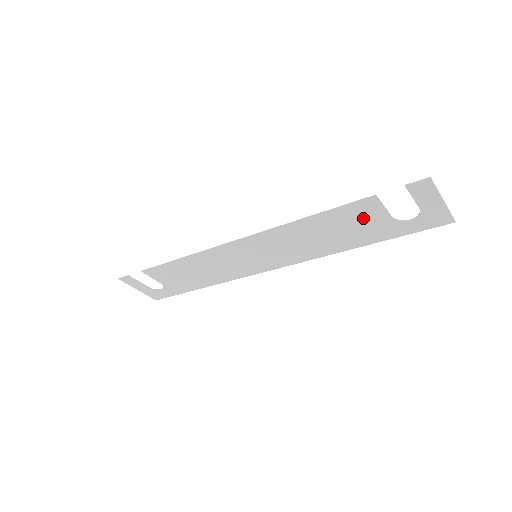
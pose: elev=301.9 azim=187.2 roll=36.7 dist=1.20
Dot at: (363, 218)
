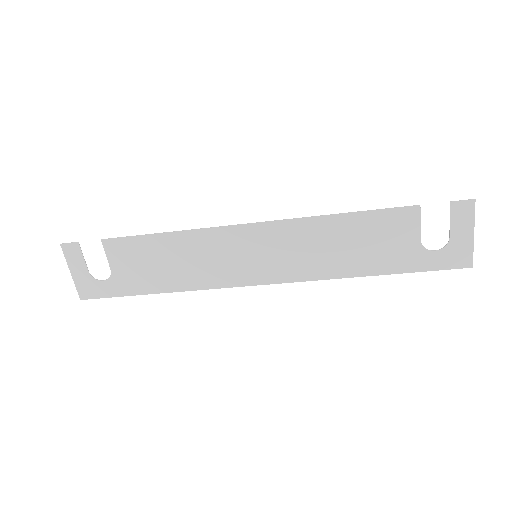
Dot at: (394, 233)
